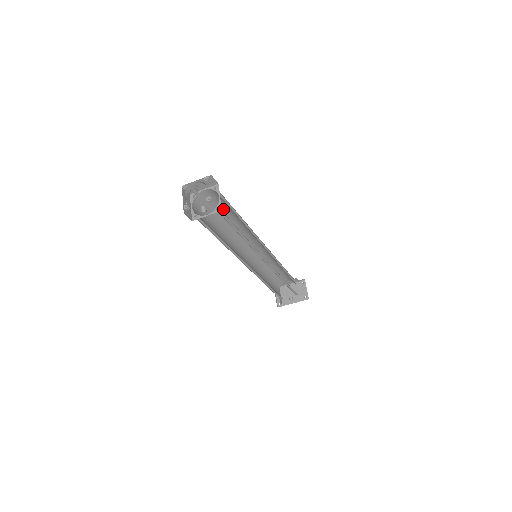
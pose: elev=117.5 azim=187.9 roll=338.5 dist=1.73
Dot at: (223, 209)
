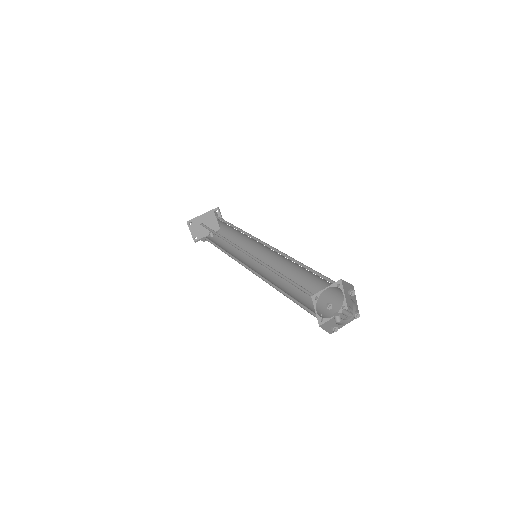
Dot at: occluded
